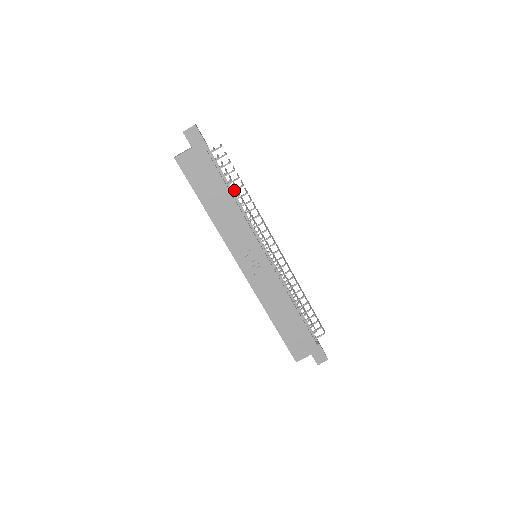
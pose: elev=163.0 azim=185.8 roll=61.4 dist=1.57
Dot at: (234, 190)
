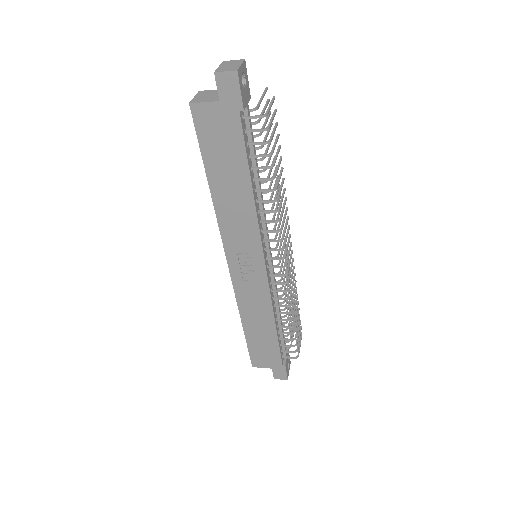
Dot at: (259, 179)
